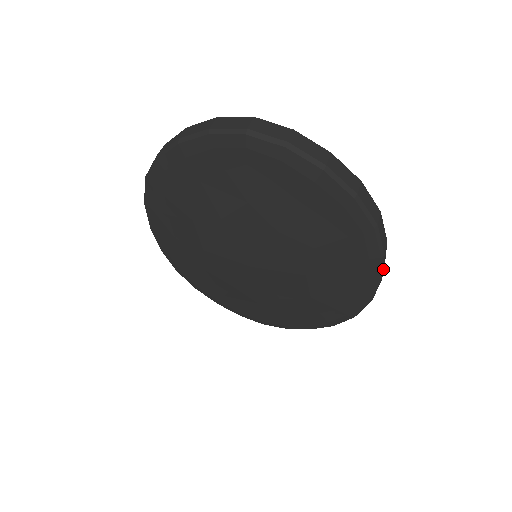
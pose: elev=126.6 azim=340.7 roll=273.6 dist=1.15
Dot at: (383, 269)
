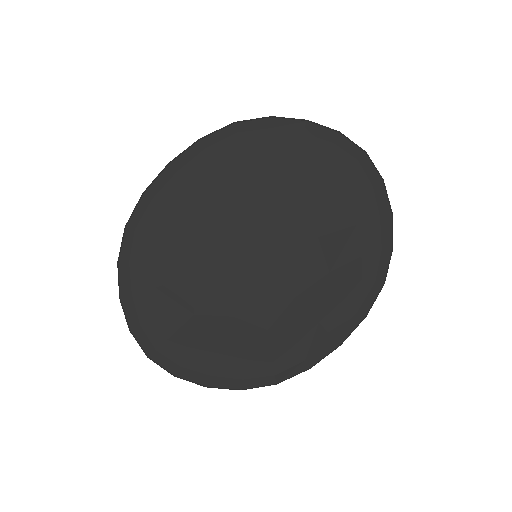
Dot at: occluded
